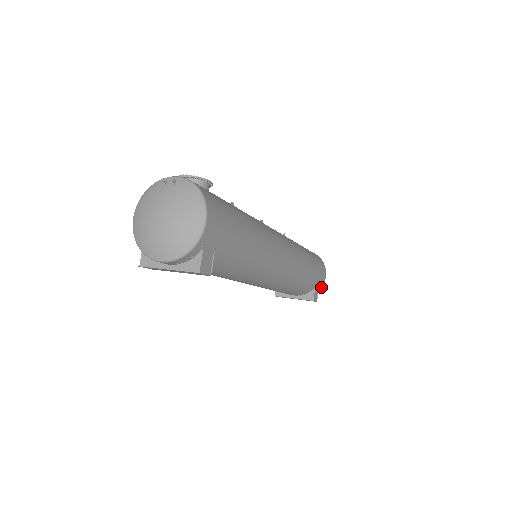
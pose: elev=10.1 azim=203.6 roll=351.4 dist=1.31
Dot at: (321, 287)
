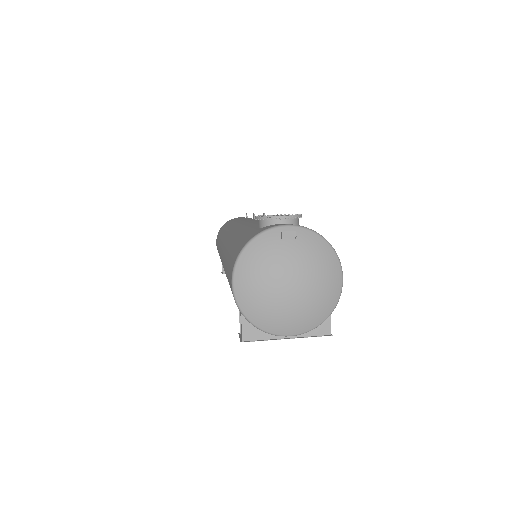
Dot at: occluded
